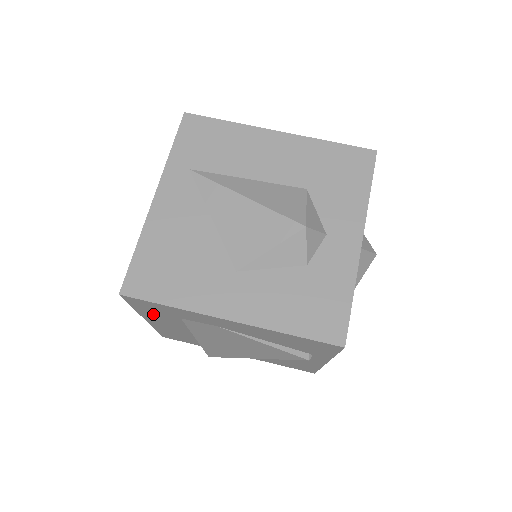
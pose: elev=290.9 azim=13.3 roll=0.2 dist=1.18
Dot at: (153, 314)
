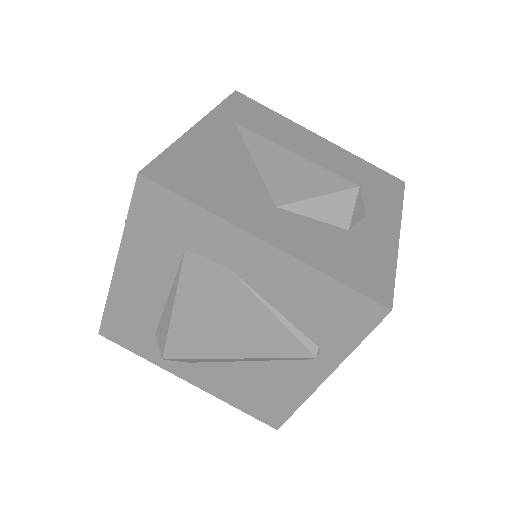
Dot at: (145, 241)
